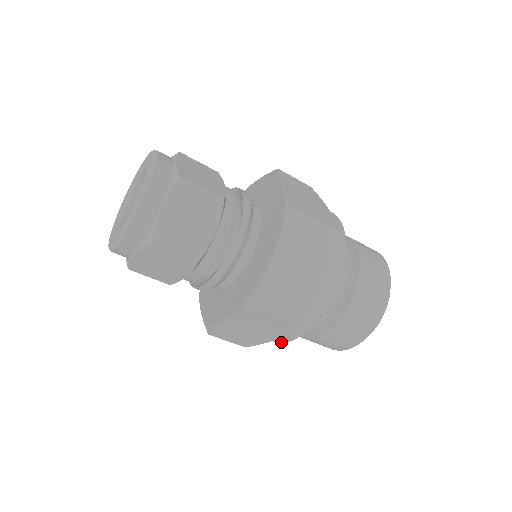
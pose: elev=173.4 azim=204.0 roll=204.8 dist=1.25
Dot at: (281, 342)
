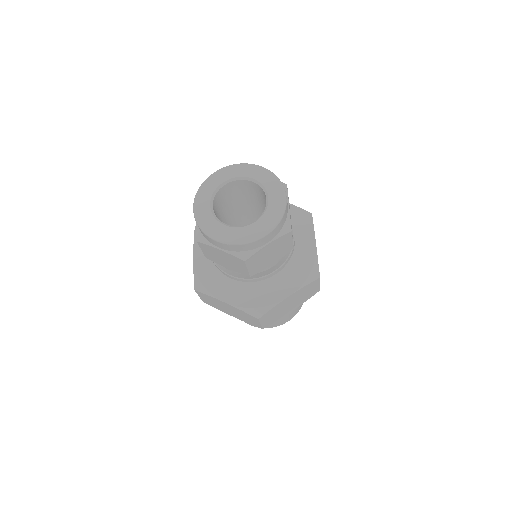
Dot at: occluded
